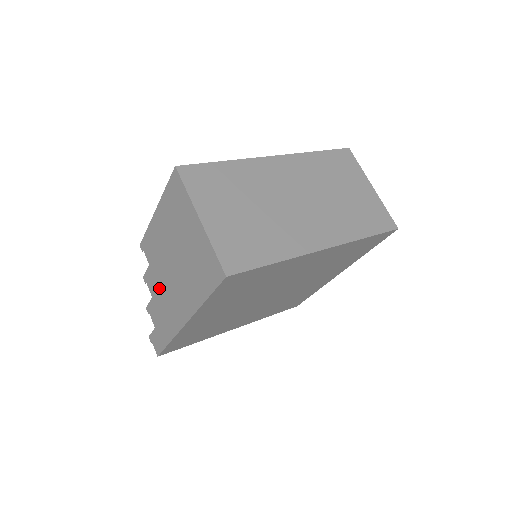
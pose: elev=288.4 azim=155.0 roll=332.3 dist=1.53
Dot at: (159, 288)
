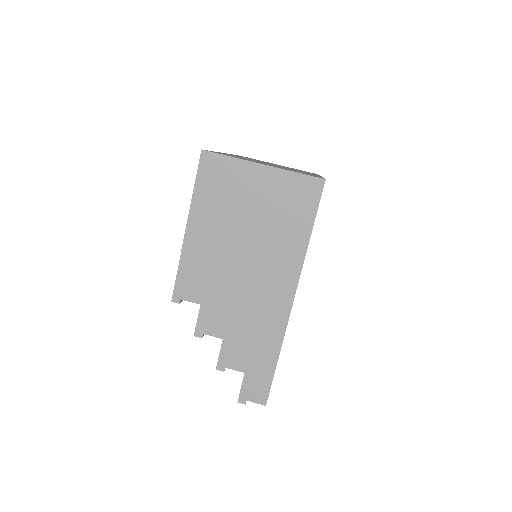
Dot at: (231, 311)
